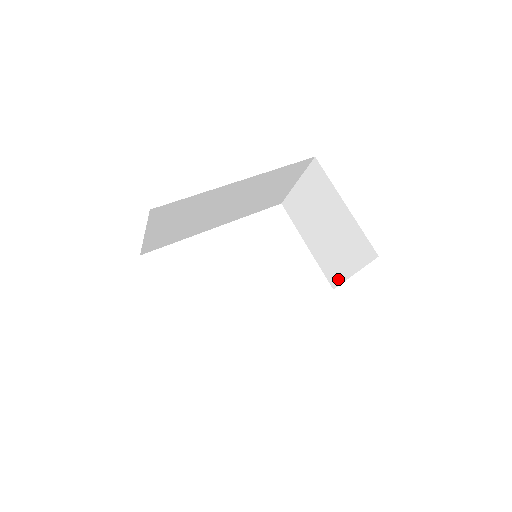
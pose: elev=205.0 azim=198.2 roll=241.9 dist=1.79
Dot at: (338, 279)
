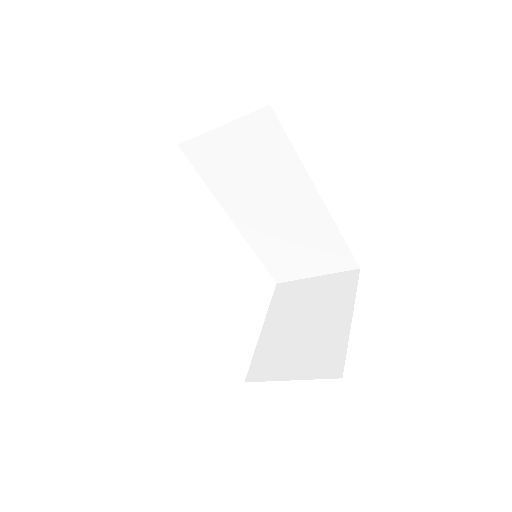
Dot at: (264, 375)
